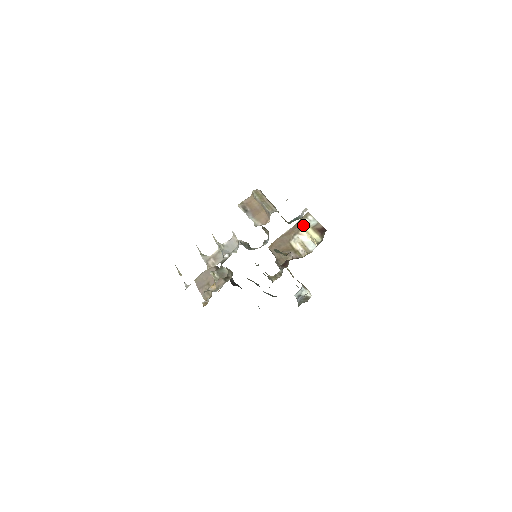
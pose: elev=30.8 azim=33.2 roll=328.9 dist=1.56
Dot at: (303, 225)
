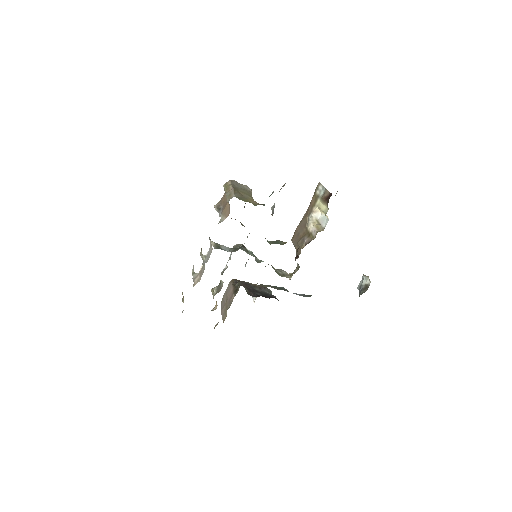
Dot at: (315, 200)
